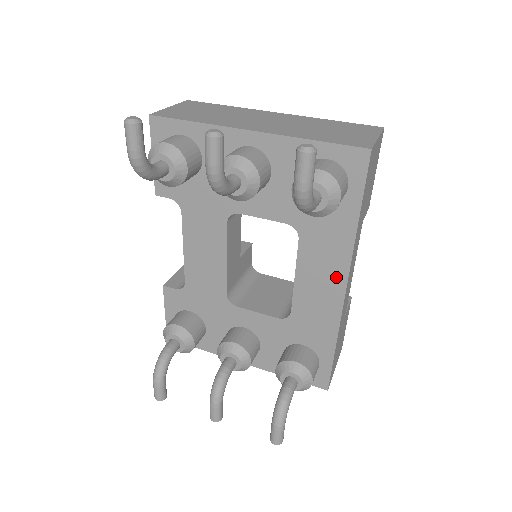
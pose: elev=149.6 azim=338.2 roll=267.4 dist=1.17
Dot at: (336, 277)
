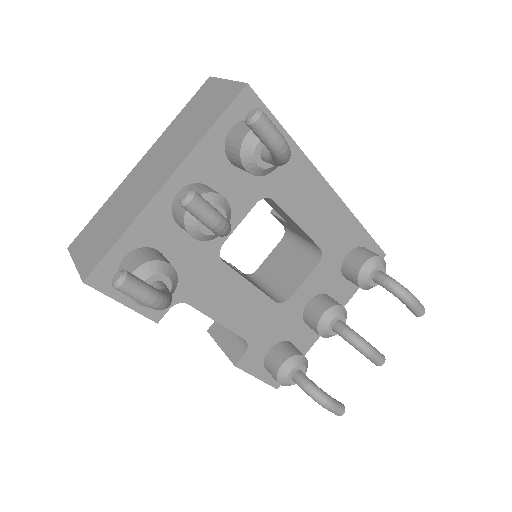
Dot at: (317, 188)
